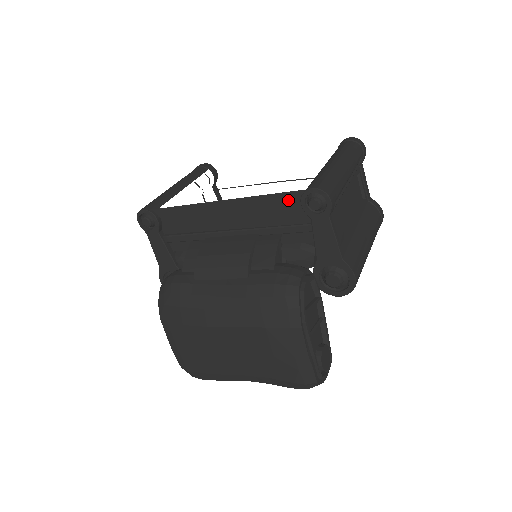
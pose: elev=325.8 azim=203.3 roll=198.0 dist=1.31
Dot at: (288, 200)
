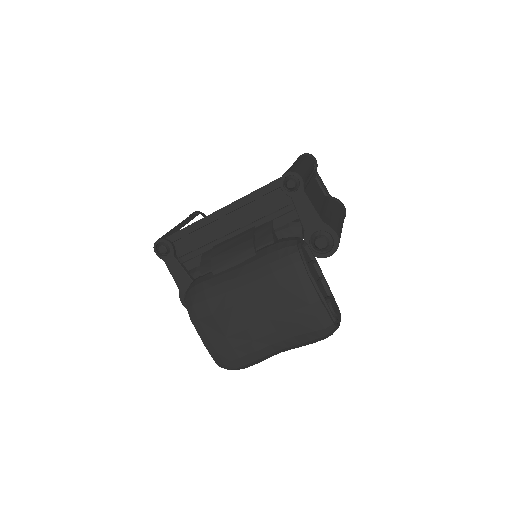
Dot at: (271, 190)
